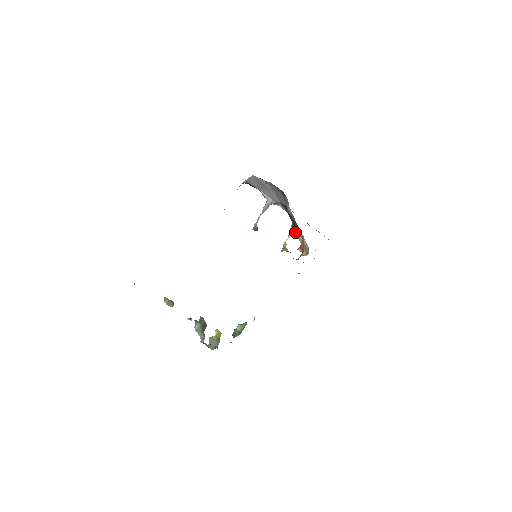
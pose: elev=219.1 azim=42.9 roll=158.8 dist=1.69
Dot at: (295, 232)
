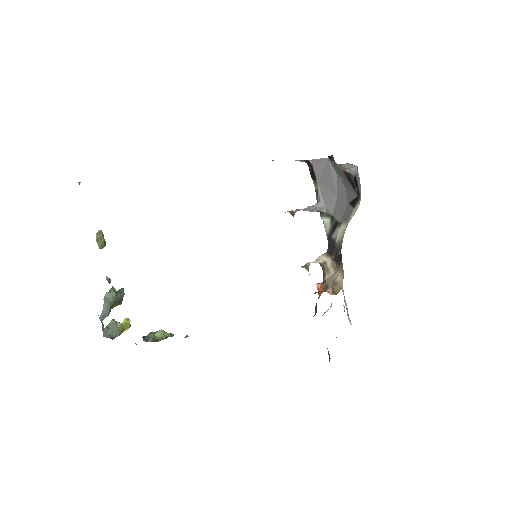
Dot at: (328, 261)
